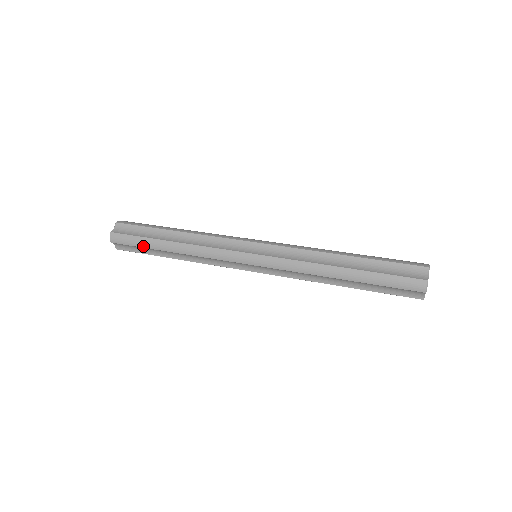
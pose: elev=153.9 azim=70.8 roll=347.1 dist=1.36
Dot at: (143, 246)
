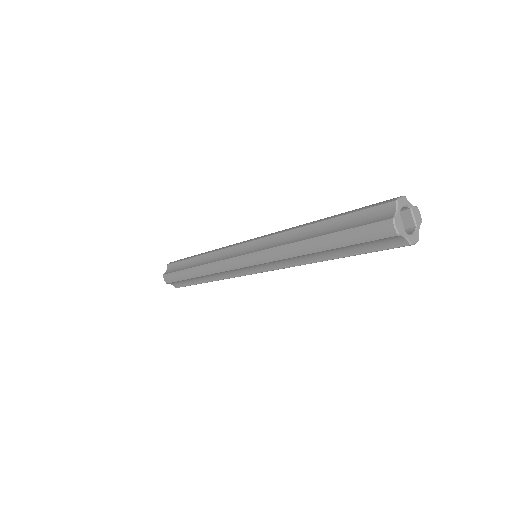
Dot at: (182, 279)
